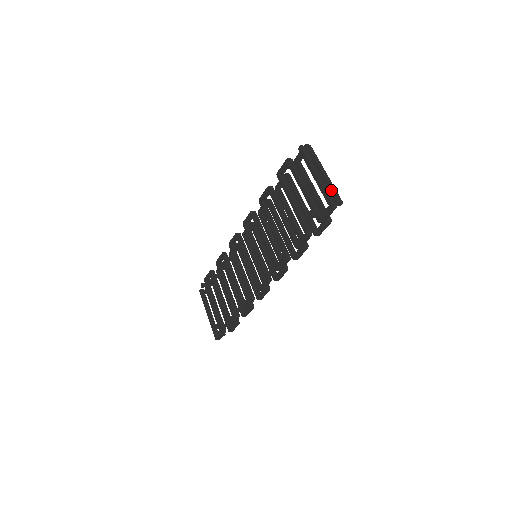
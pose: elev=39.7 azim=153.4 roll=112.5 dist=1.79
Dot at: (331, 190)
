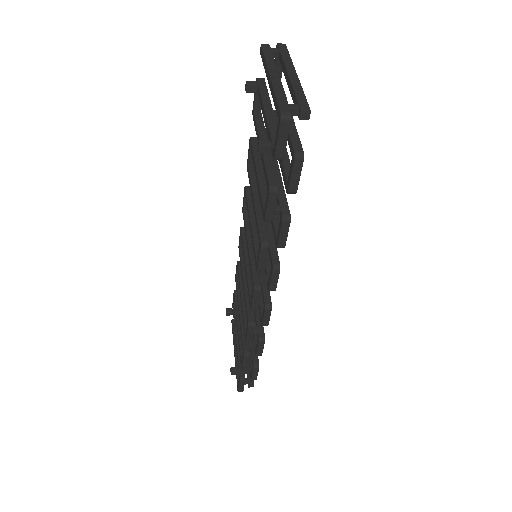
Dot at: (294, 96)
